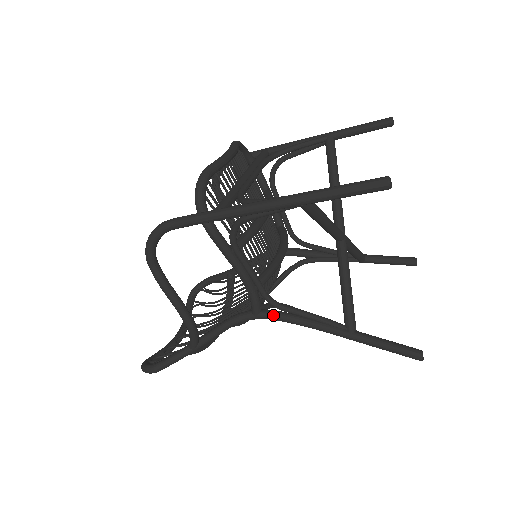
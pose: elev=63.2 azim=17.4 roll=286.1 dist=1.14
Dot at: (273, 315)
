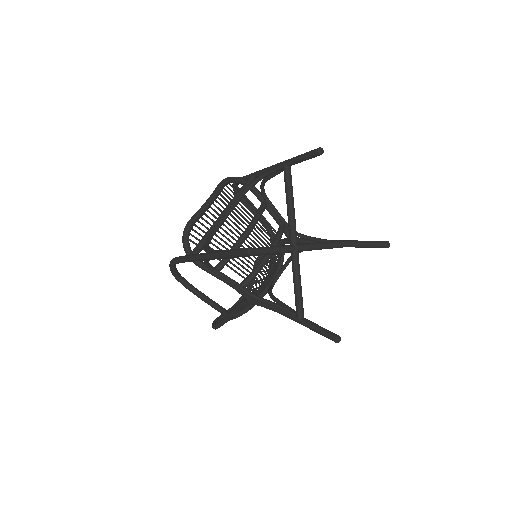
Dot at: (258, 304)
